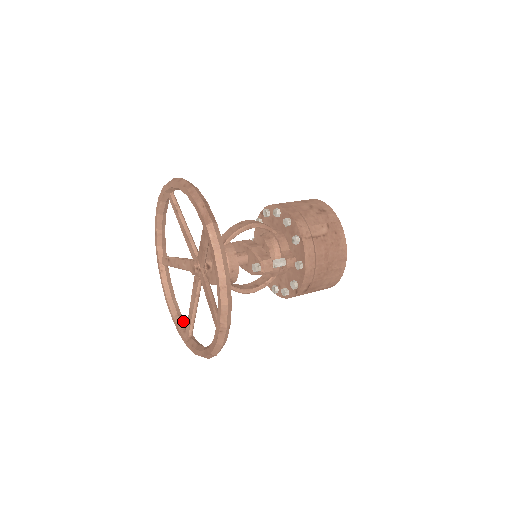
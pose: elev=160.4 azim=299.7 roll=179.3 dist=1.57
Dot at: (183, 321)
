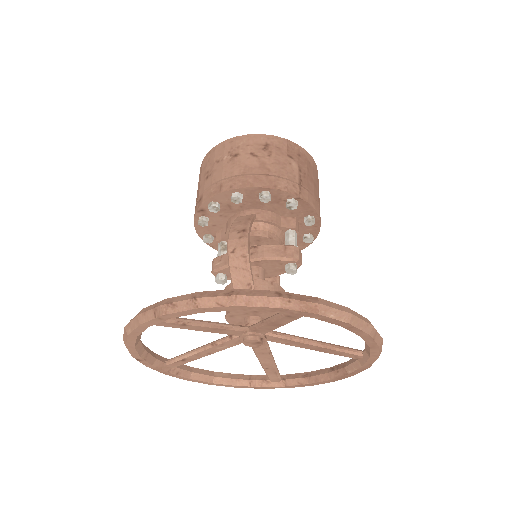
Dot at: (249, 377)
